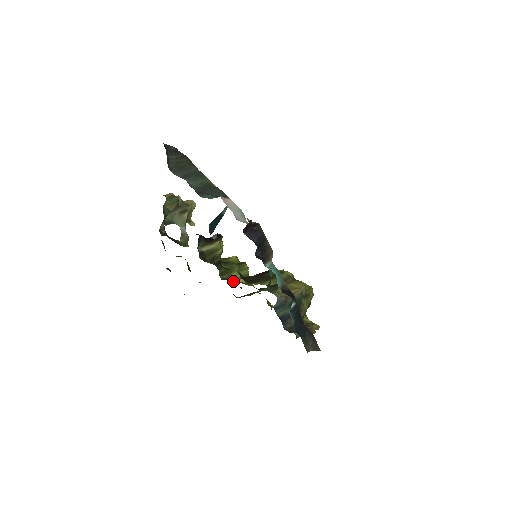
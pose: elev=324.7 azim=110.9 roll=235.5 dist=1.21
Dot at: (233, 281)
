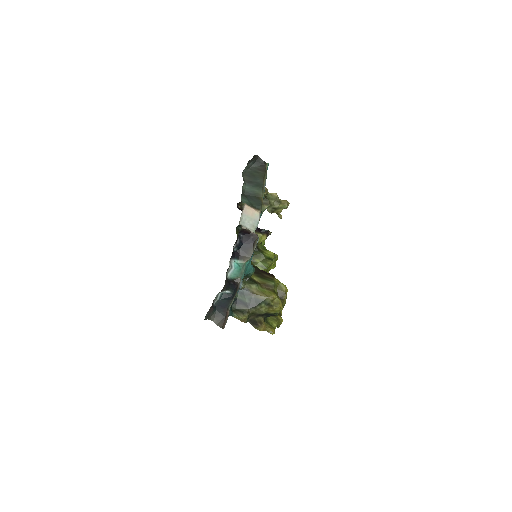
Dot at: occluded
